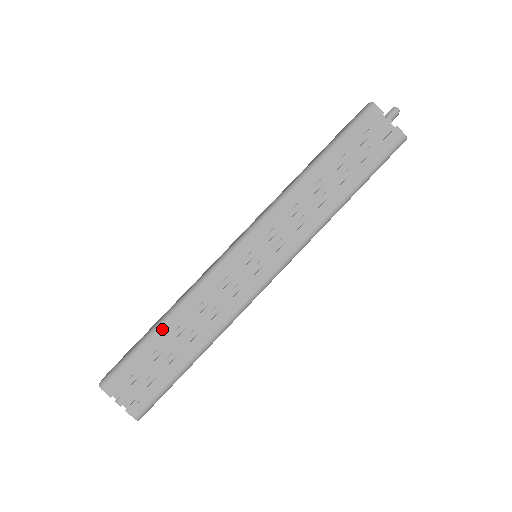
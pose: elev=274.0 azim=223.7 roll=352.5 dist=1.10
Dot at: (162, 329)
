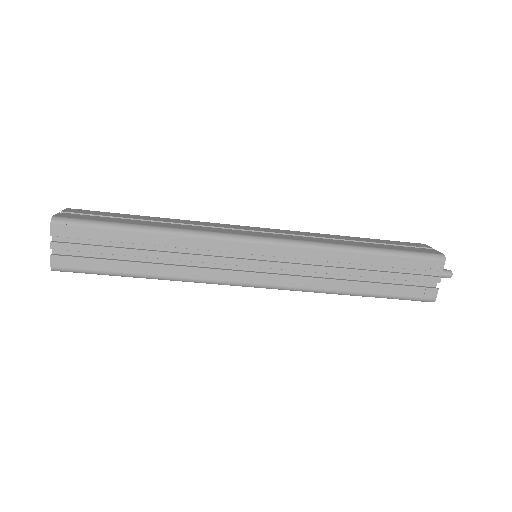
Dot at: (140, 233)
